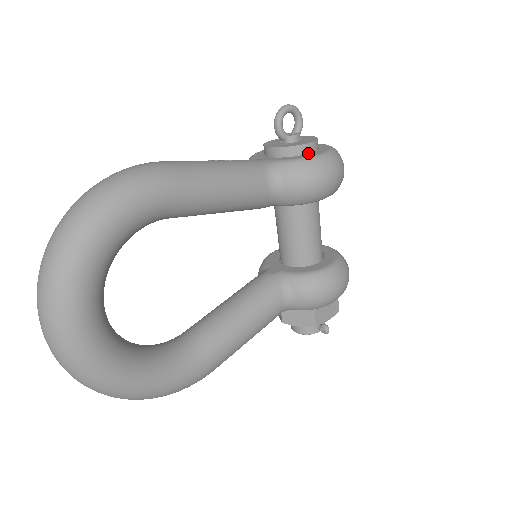
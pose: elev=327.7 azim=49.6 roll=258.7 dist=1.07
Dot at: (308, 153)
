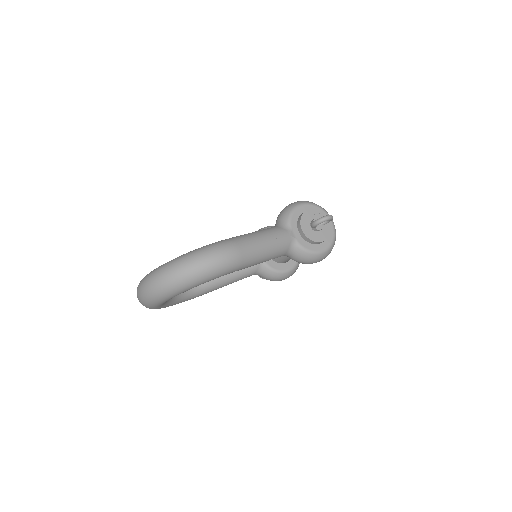
Dot at: (318, 244)
